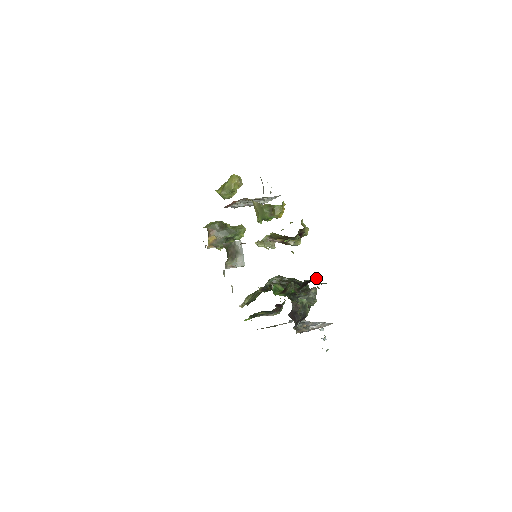
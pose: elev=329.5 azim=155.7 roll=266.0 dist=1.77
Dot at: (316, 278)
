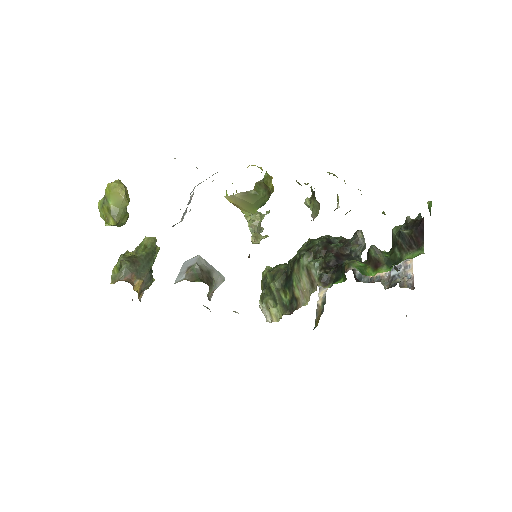
Dot at: (410, 219)
